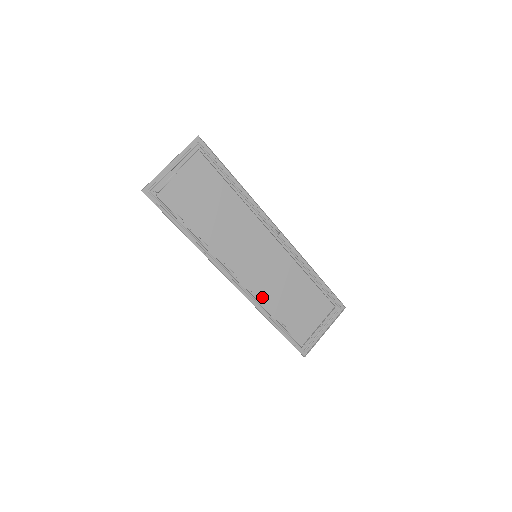
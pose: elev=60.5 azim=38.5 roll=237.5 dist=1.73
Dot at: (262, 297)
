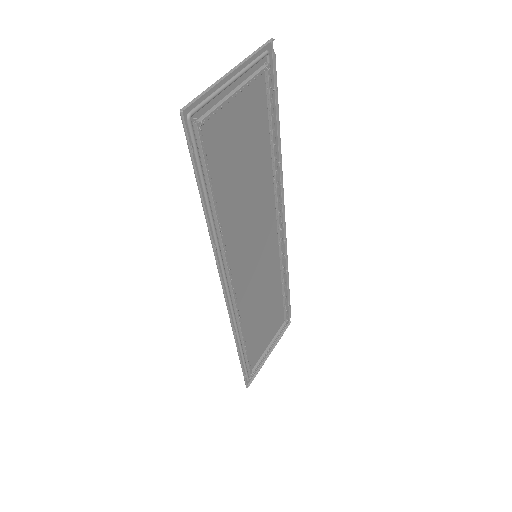
Dot at: (241, 315)
